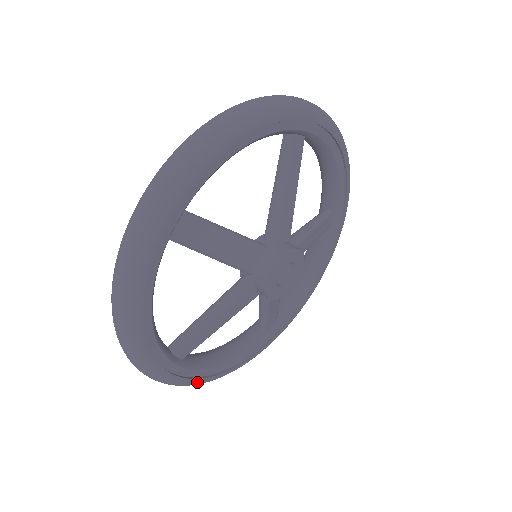
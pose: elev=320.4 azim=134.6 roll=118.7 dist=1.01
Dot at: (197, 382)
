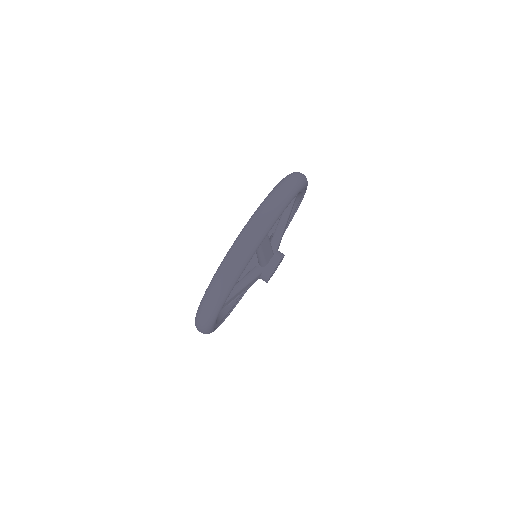
Dot at: (211, 331)
